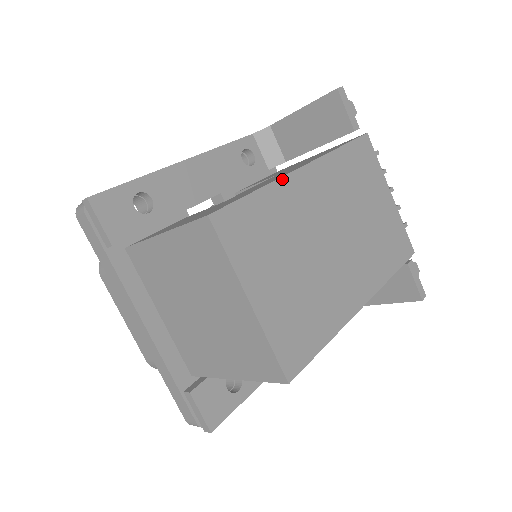
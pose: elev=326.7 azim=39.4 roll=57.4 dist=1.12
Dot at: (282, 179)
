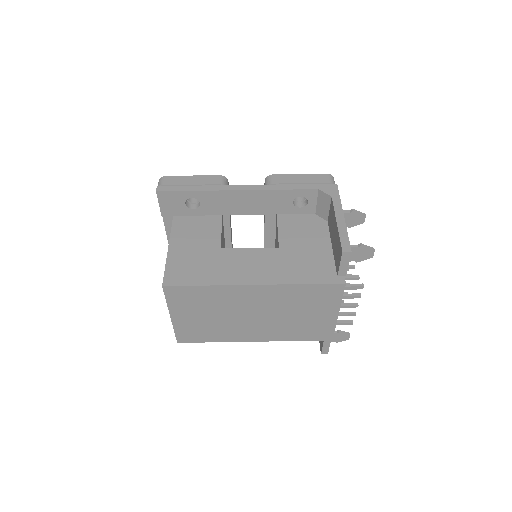
Dot at: (229, 286)
